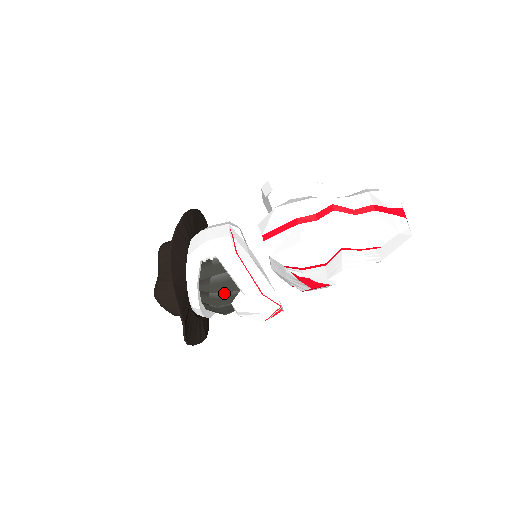
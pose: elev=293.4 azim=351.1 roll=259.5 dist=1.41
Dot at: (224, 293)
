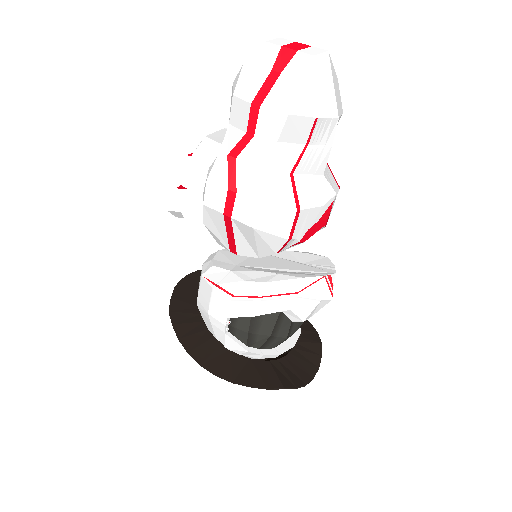
Dot at: (274, 329)
